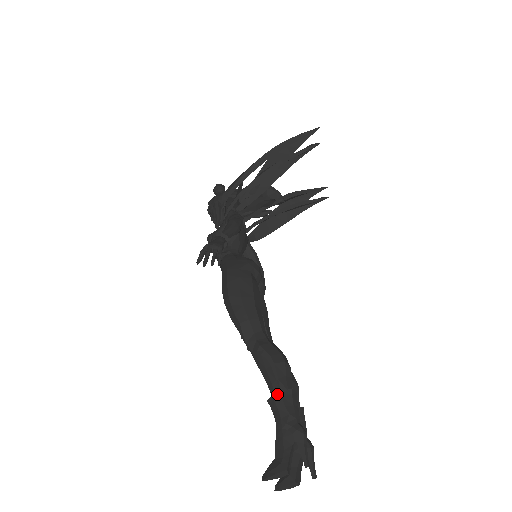
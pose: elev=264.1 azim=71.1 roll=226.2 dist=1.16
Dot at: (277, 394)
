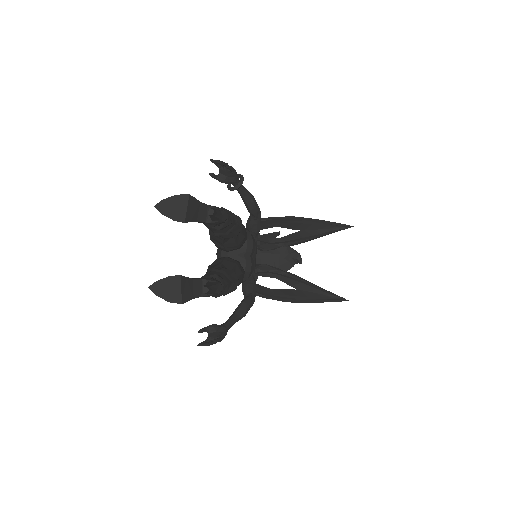
Dot at: occluded
